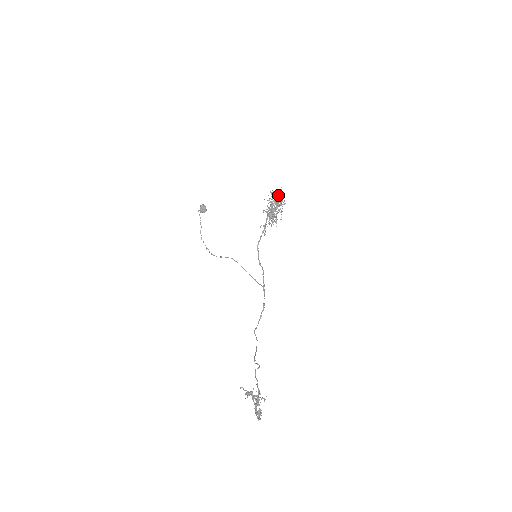
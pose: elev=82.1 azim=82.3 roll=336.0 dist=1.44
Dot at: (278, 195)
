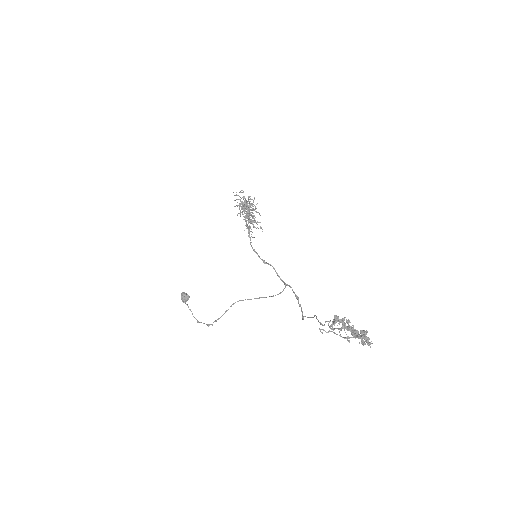
Dot at: (243, 197)
